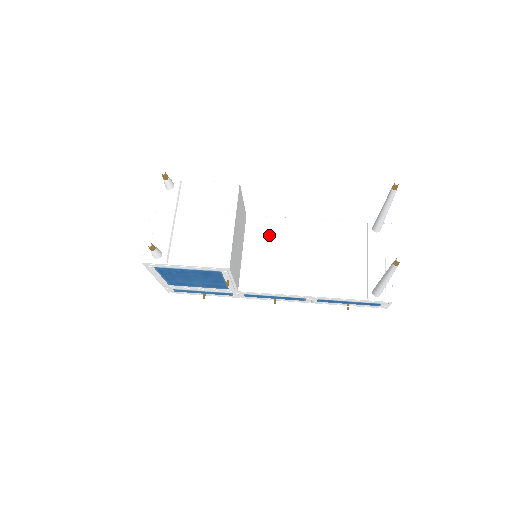
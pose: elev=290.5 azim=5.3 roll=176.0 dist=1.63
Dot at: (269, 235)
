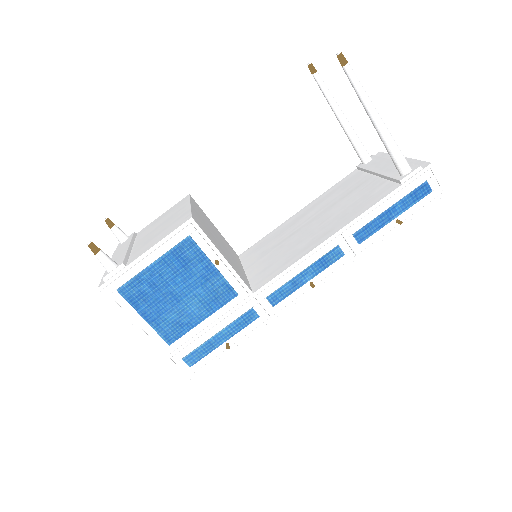
Dot at: (266, 245)
